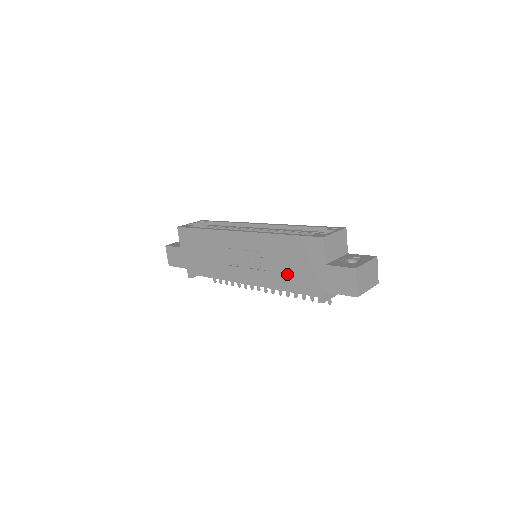
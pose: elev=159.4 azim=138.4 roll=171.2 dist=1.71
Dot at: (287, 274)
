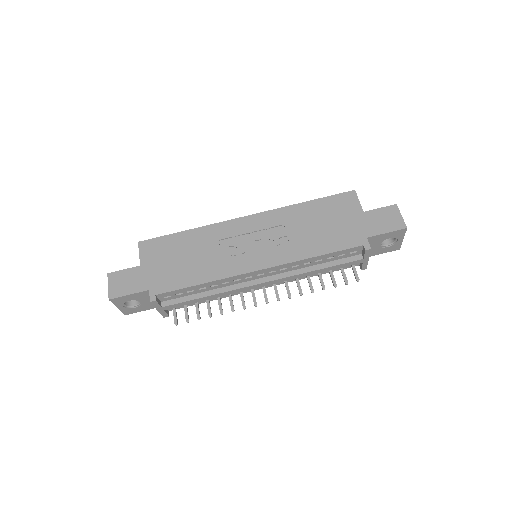
Dot at: (319, 236)
